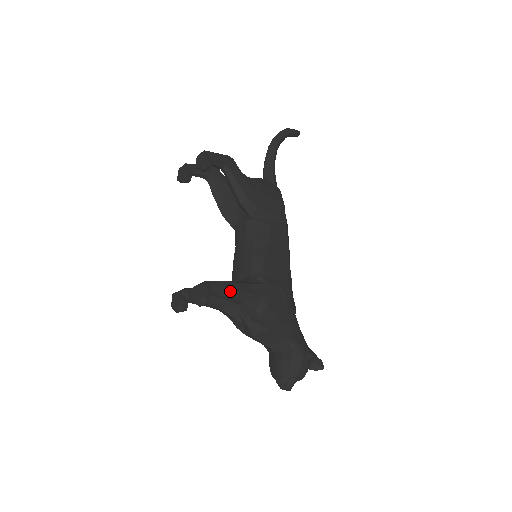
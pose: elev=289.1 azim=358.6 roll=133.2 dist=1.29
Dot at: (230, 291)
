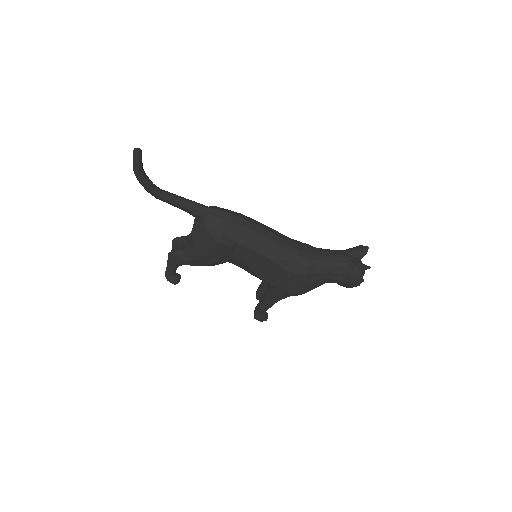
Dot at: (267, 307)
